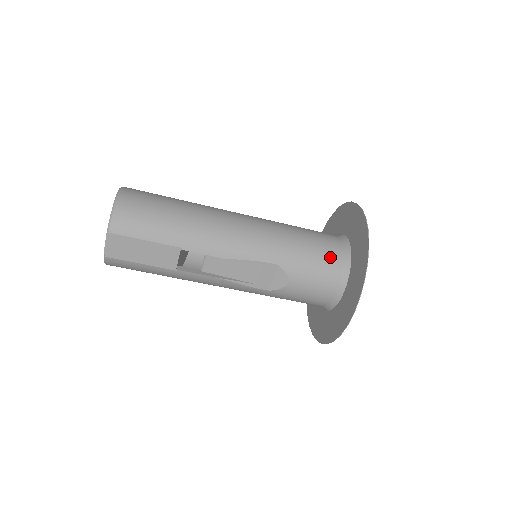
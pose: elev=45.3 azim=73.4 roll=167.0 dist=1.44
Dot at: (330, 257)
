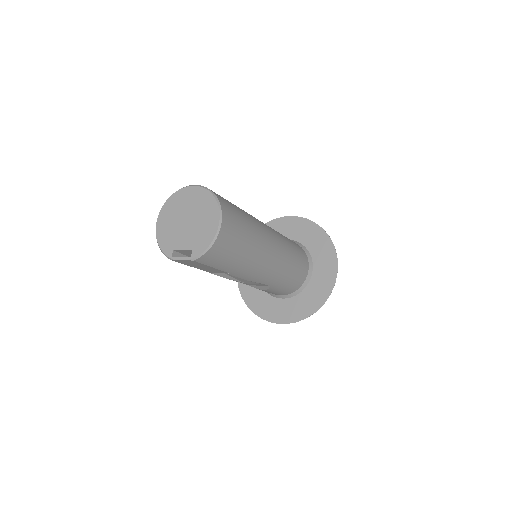
Dot at: (297, 284)
